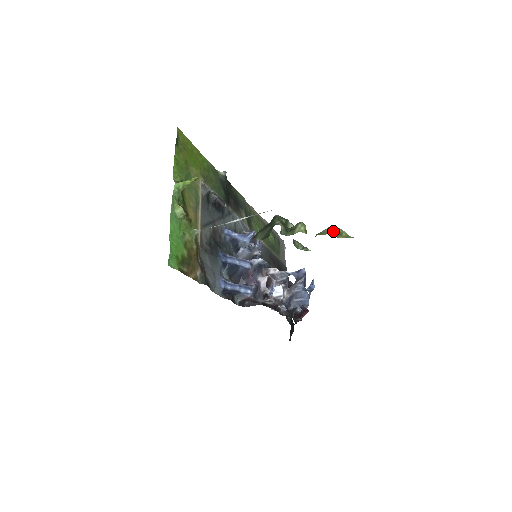
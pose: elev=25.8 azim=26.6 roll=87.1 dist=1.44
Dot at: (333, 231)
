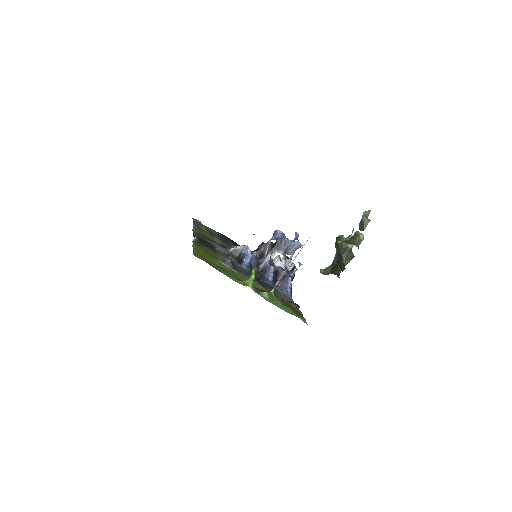
Dot at: occluded
